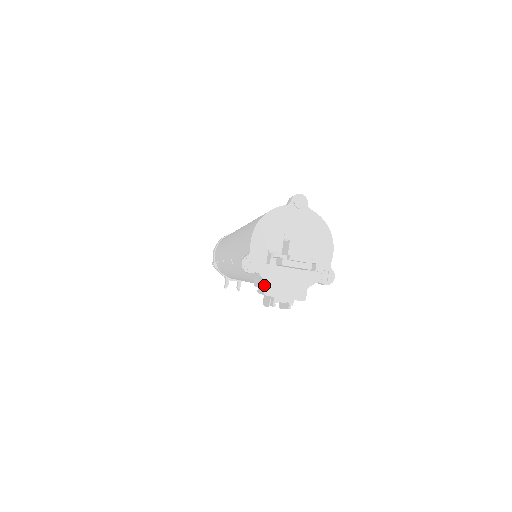
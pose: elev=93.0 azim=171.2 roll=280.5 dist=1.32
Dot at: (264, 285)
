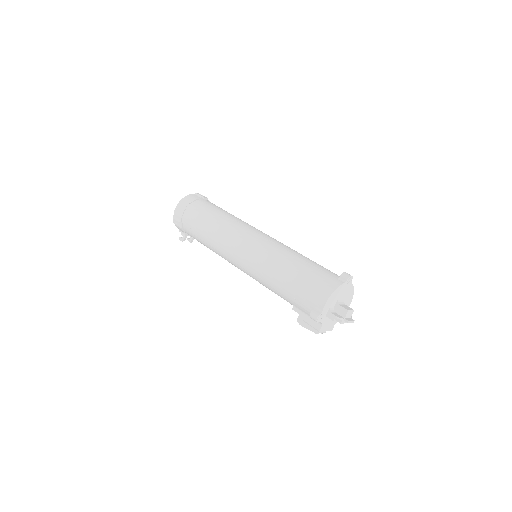
Dot at: (319, 326)
